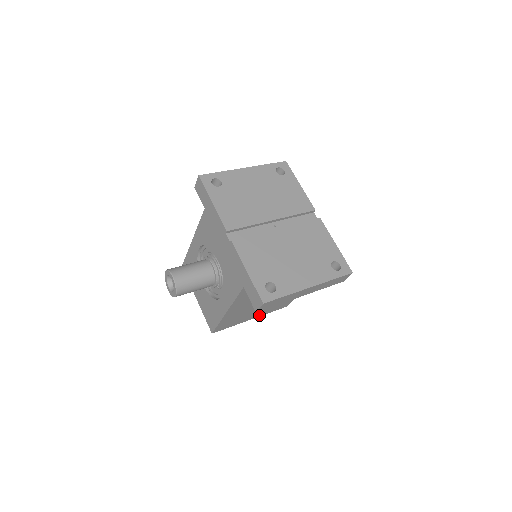
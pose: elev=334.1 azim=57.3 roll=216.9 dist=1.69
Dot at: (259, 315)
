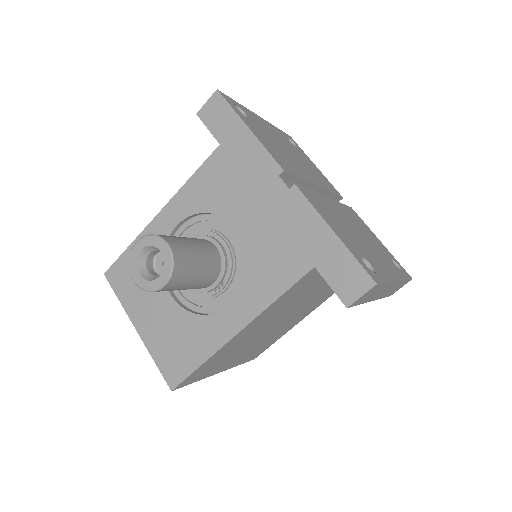
Dot at: (230, 366)
